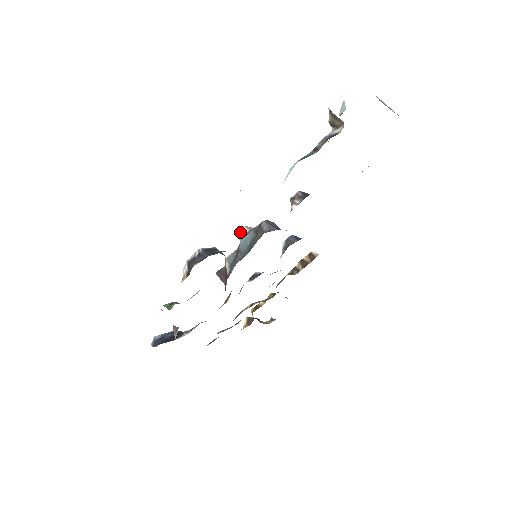
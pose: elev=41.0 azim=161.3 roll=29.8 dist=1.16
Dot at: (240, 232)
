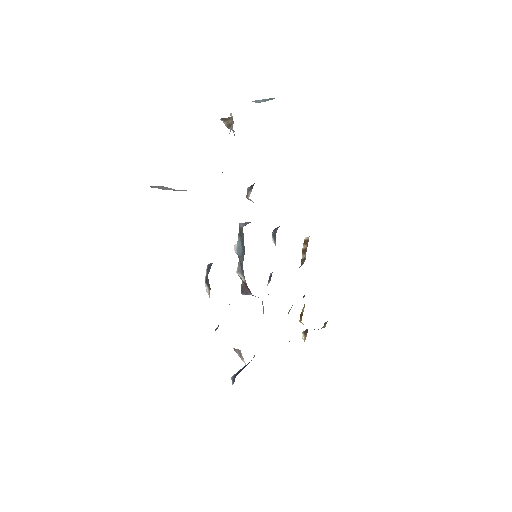
Dot at: (235, 250)
